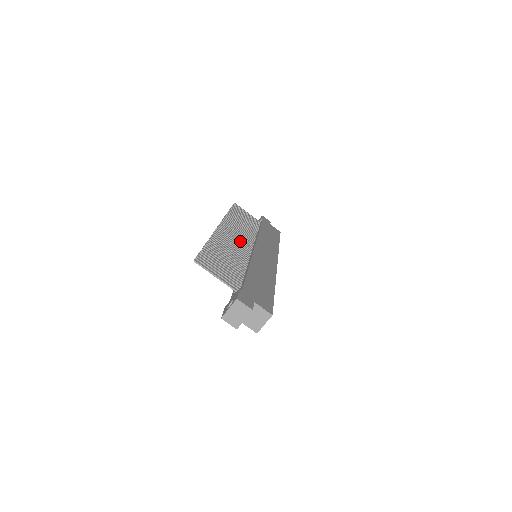
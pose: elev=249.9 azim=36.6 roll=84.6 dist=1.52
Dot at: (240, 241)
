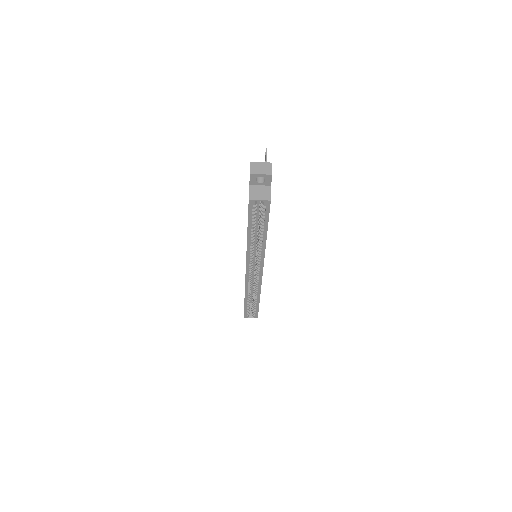
Dot at: occluded
